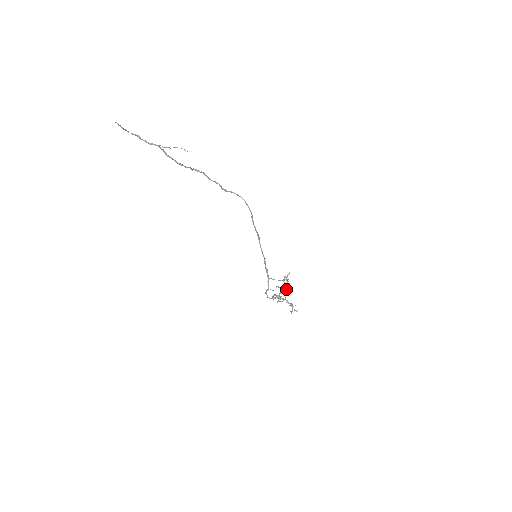
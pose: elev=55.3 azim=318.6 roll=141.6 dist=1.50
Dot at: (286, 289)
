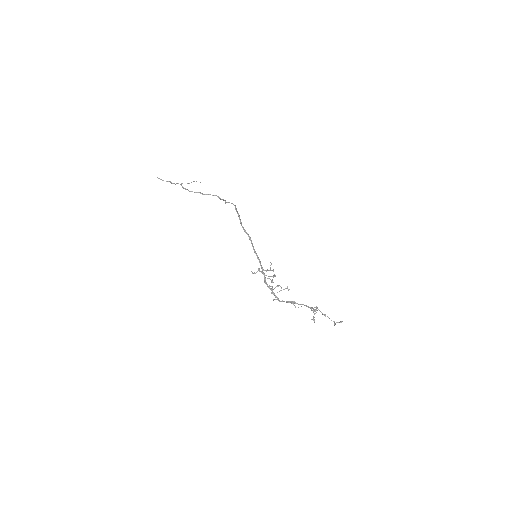
Dot at: (287, 287)
